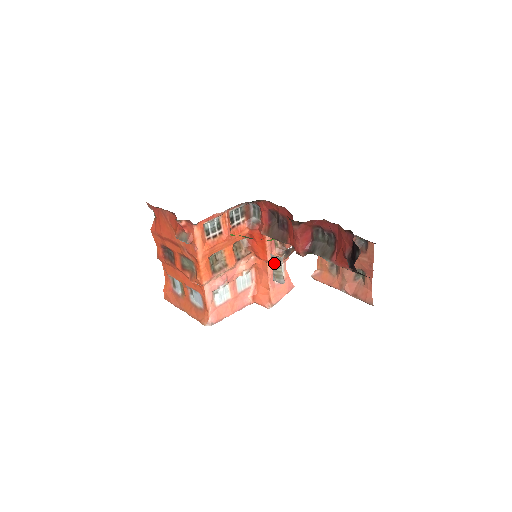
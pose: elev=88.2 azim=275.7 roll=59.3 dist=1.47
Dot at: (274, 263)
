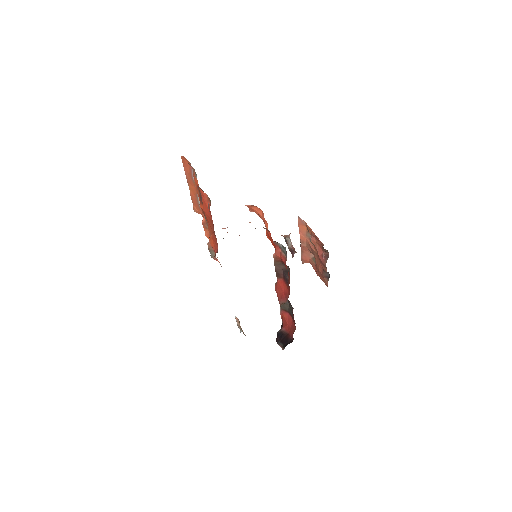
Dot at: (240, 329)
